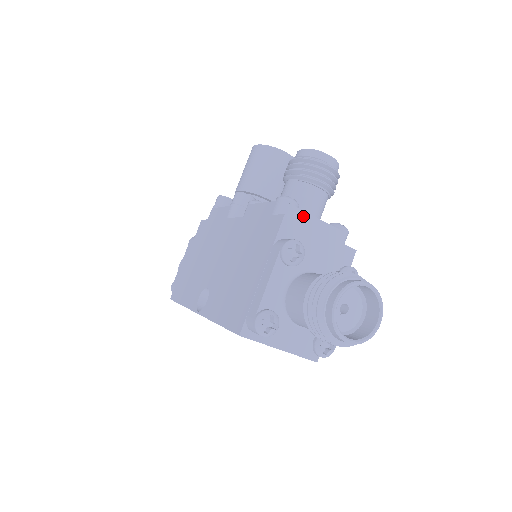
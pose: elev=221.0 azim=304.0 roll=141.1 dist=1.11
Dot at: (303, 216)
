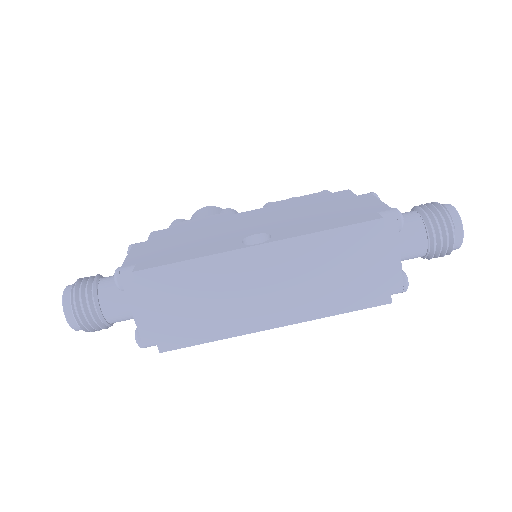
Dot at: occluded
